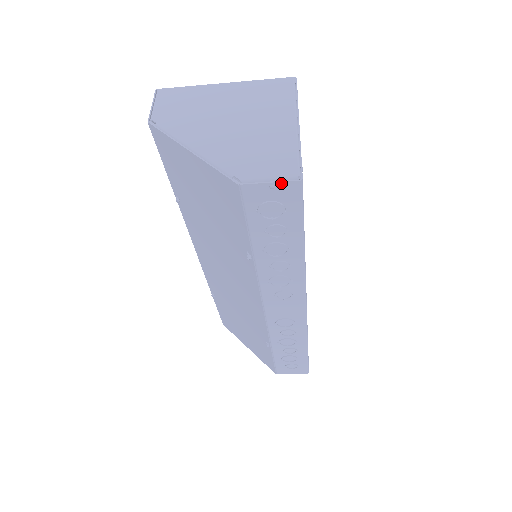
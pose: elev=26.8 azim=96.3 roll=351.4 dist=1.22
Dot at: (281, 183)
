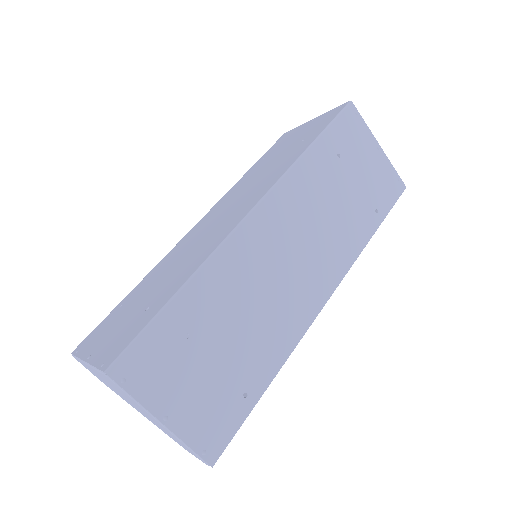
Dot at: occluded
